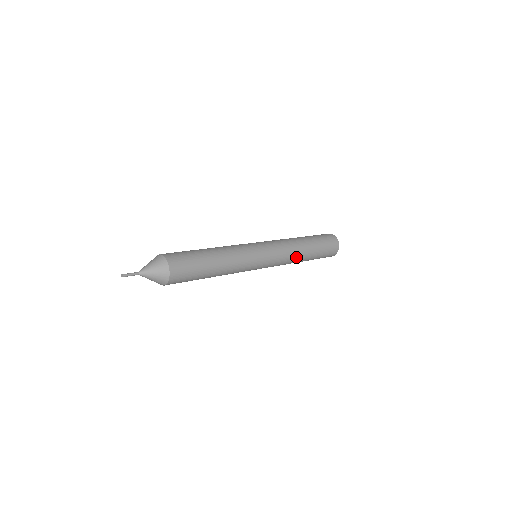
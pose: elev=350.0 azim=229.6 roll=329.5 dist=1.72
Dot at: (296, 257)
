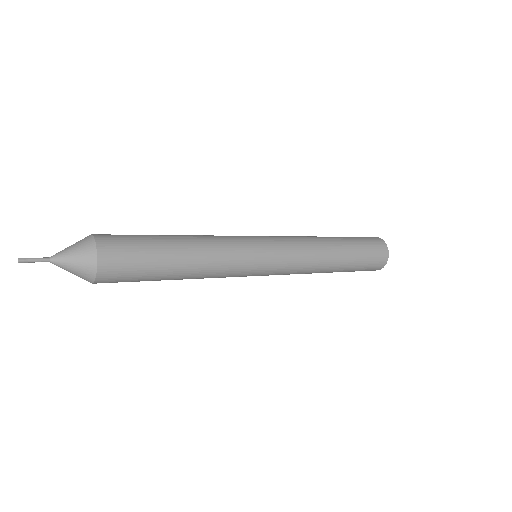
Dot at: (320, 251)
